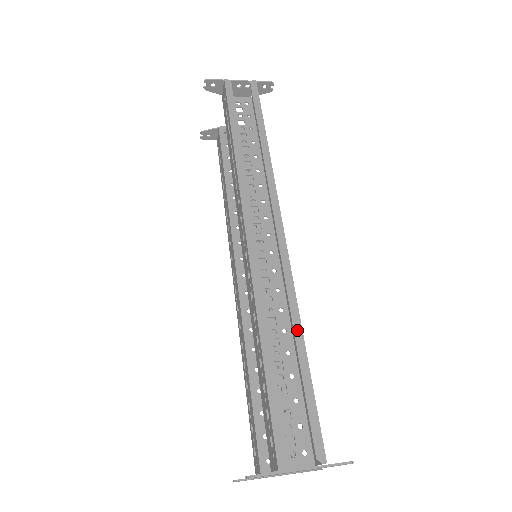
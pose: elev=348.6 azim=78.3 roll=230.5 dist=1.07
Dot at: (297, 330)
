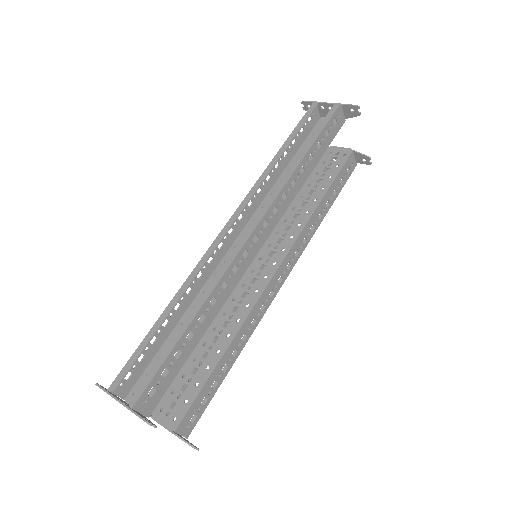
Dot at: (195, 310)
